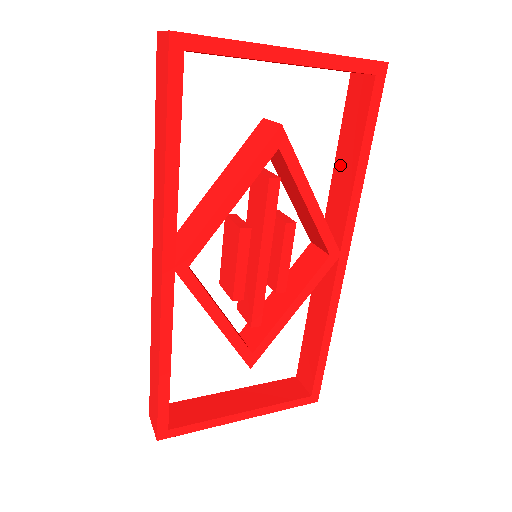
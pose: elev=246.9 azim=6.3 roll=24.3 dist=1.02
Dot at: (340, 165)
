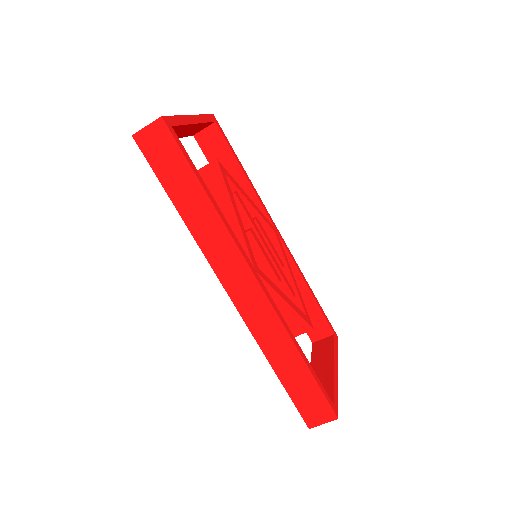
Dot at: occluded
